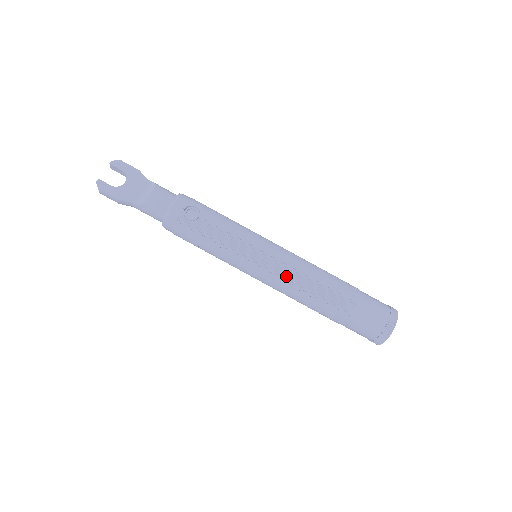
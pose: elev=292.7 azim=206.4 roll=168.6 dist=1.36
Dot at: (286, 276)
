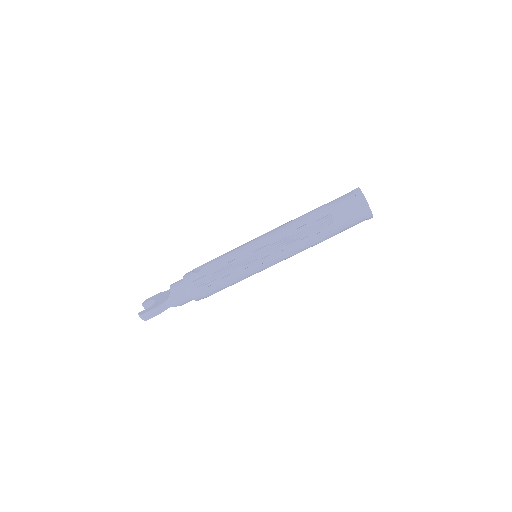
Dot at: (274, 236)
